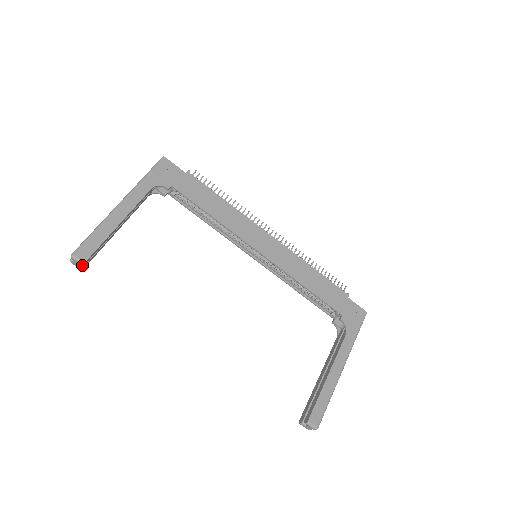
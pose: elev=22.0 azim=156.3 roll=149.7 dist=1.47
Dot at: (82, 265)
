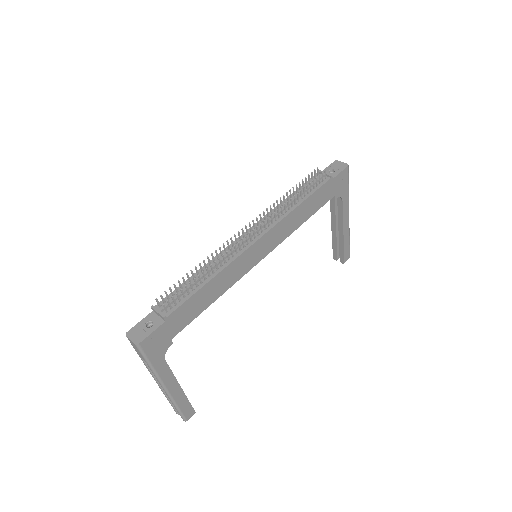
Dot at: (194, 413)
